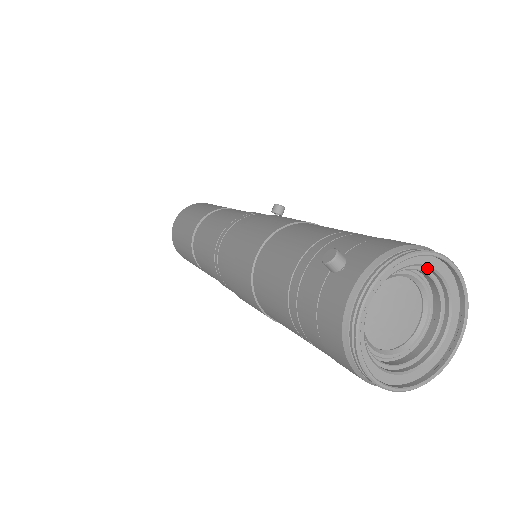
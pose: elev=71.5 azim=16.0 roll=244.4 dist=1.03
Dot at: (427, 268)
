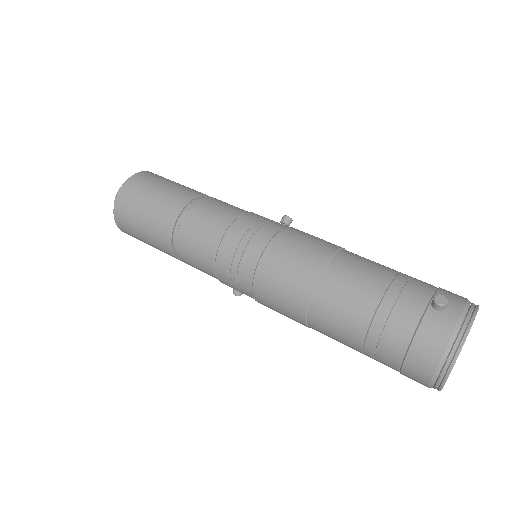
Dot at: occluded
